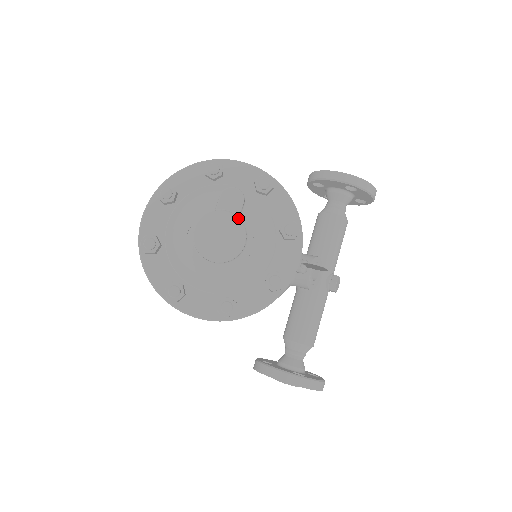
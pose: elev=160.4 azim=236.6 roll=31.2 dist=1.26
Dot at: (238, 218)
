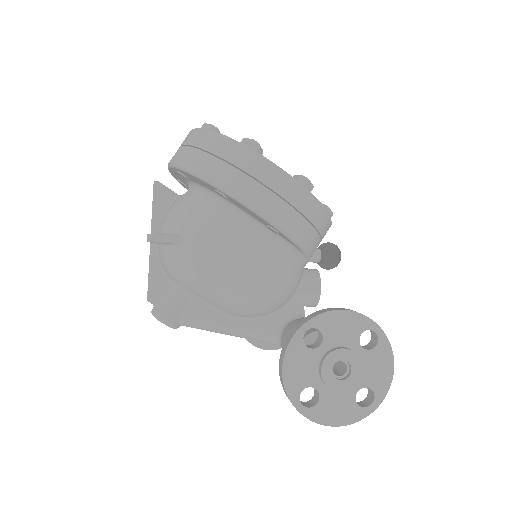
Dot at: occluded
